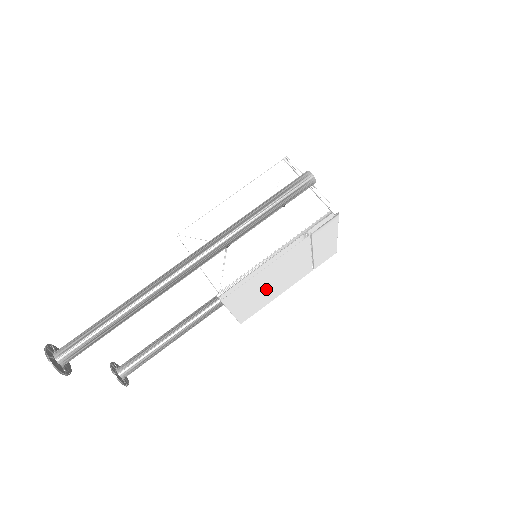
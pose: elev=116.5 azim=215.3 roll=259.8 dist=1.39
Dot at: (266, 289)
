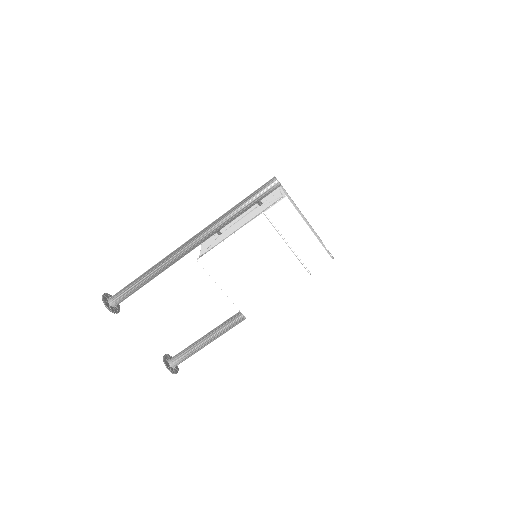
Dot at: (251, 274)
